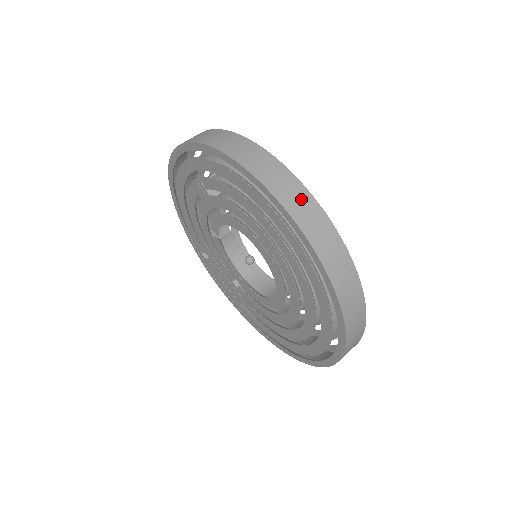
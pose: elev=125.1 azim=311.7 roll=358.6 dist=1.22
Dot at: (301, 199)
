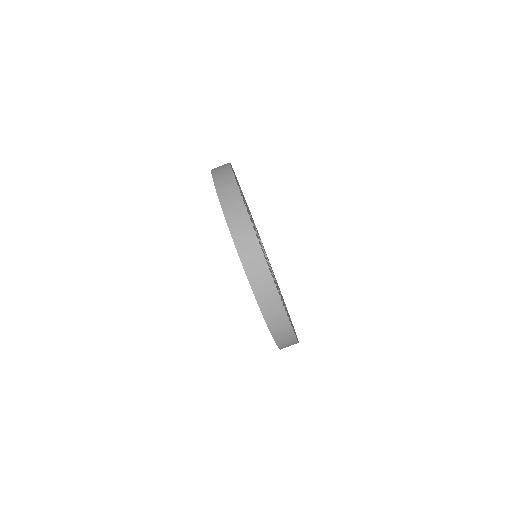
Dot at: (280, 319)
